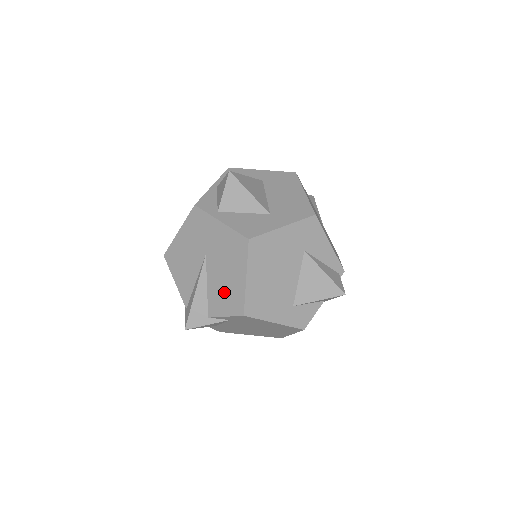
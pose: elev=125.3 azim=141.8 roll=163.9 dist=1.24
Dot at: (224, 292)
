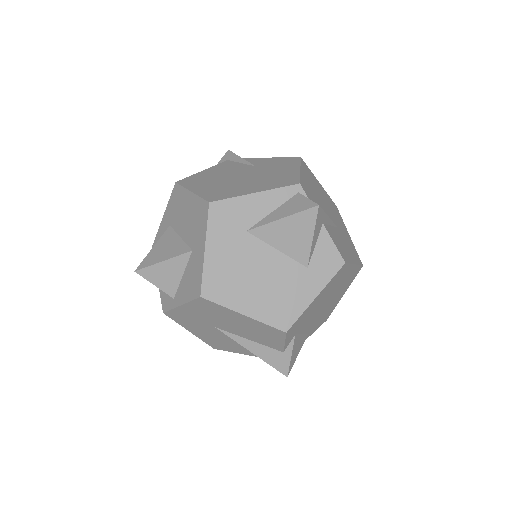
Dot at: (257, 333)
